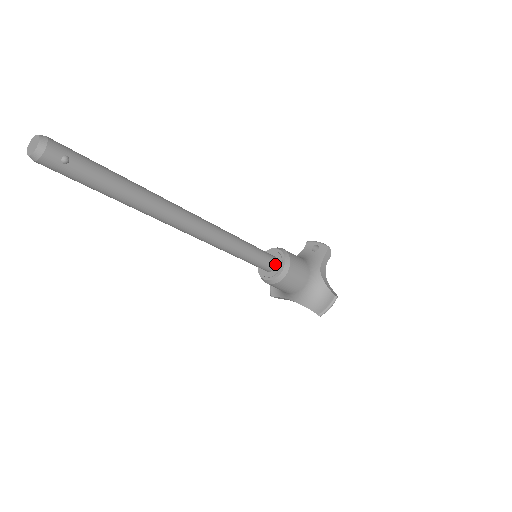
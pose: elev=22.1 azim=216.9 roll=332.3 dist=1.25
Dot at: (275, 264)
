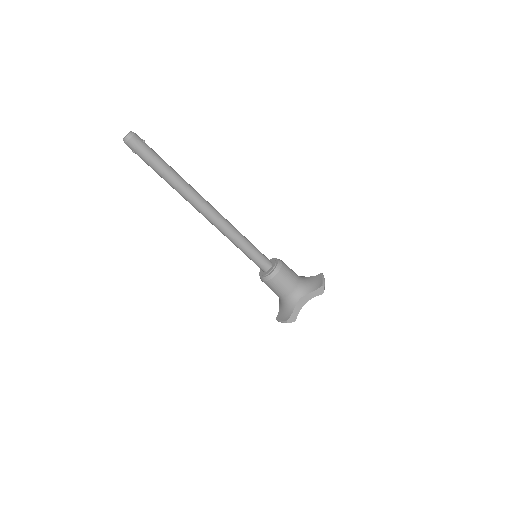
Dot at: (271, 262)
